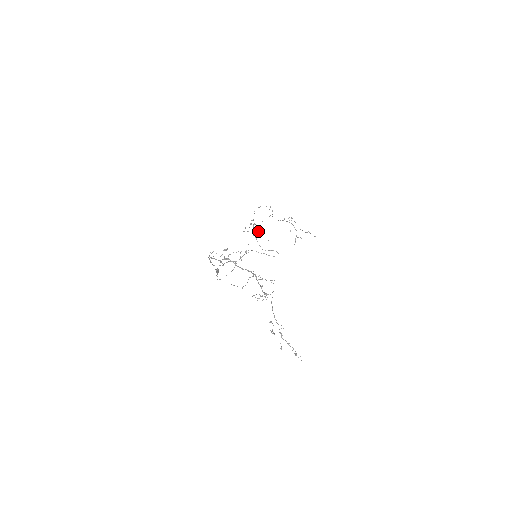
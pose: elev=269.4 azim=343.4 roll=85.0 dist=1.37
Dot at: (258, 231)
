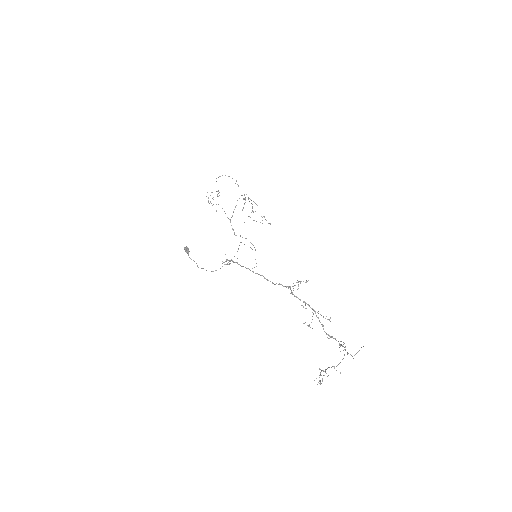
Dot at: (233, 212)
